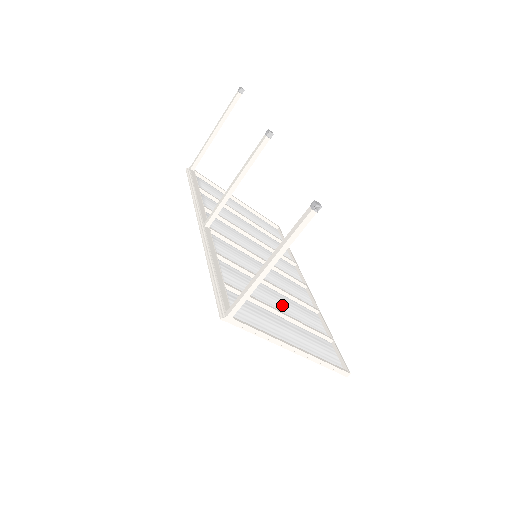
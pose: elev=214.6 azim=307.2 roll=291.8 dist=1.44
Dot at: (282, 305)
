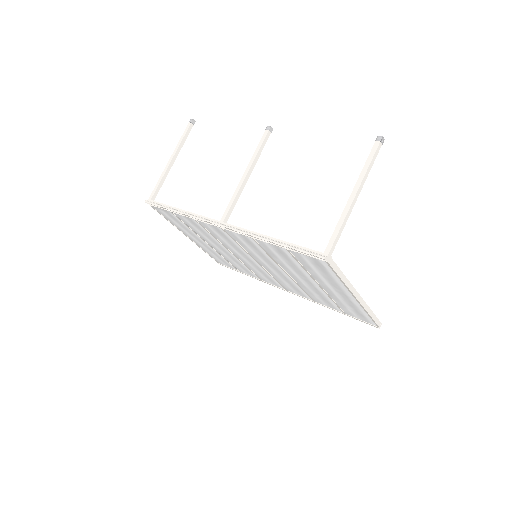
Dot at: (307, 283)
